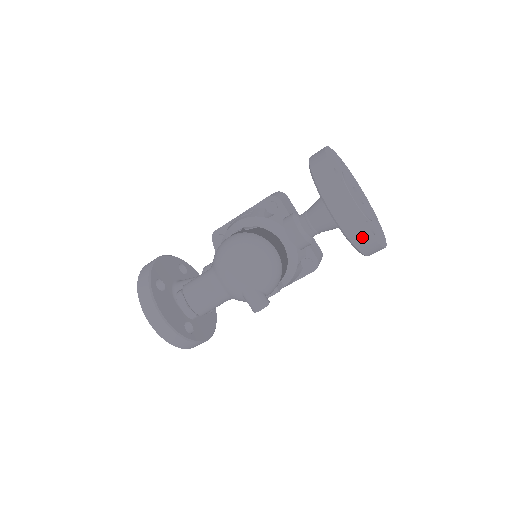
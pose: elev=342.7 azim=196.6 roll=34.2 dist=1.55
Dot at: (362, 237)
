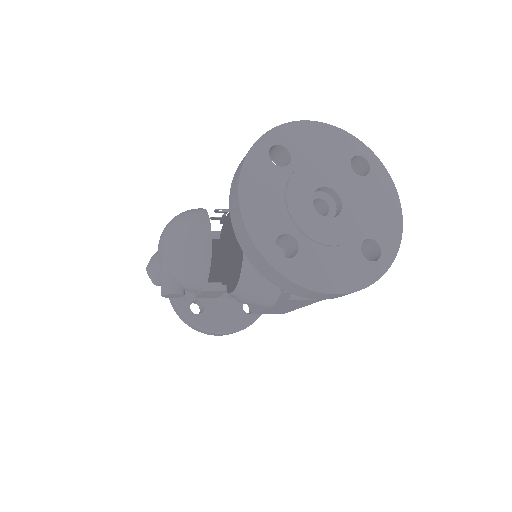
Dot at: (250, 248)
